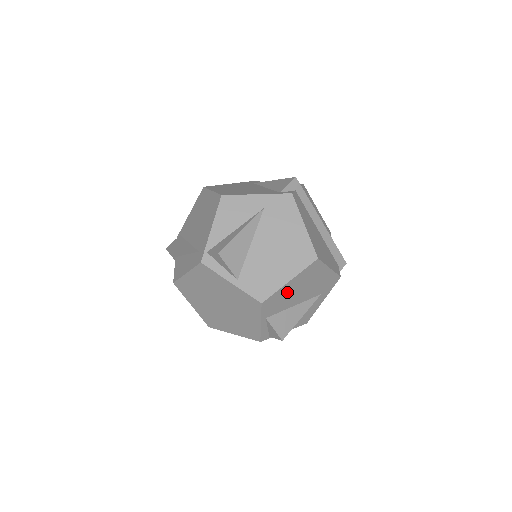
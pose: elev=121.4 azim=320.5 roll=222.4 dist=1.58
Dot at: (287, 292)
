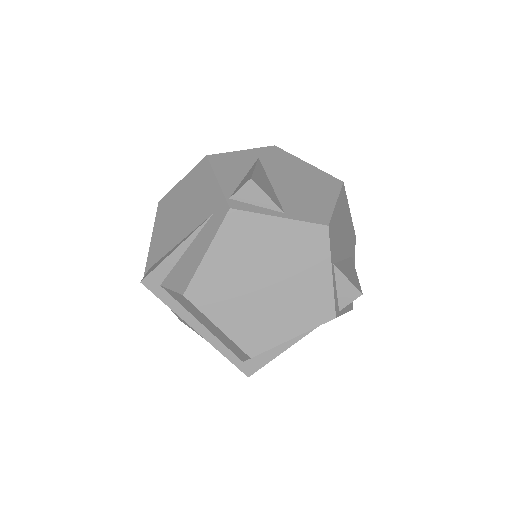
Dot at: (337, 224)
